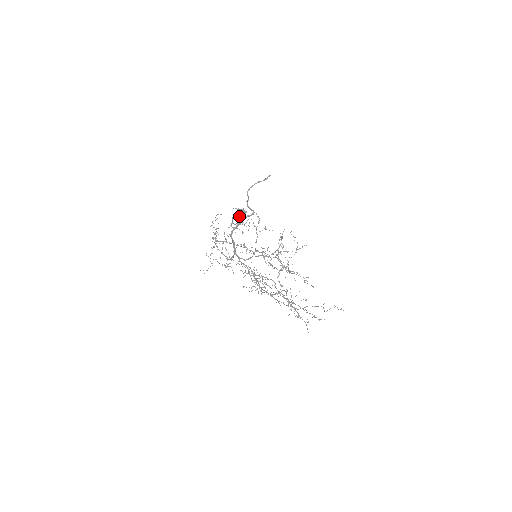
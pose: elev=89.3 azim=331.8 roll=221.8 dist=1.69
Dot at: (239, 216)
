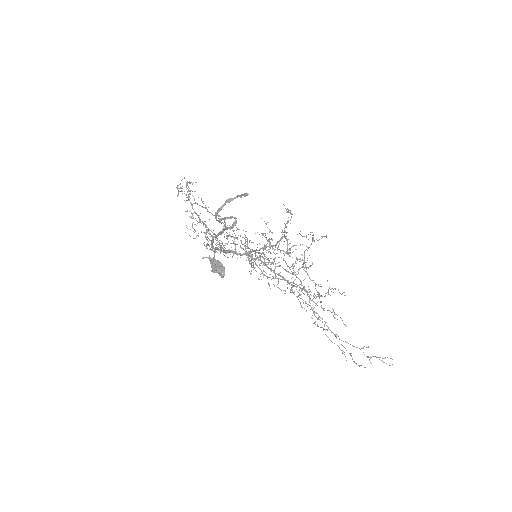
Dot at: (215, 272)
